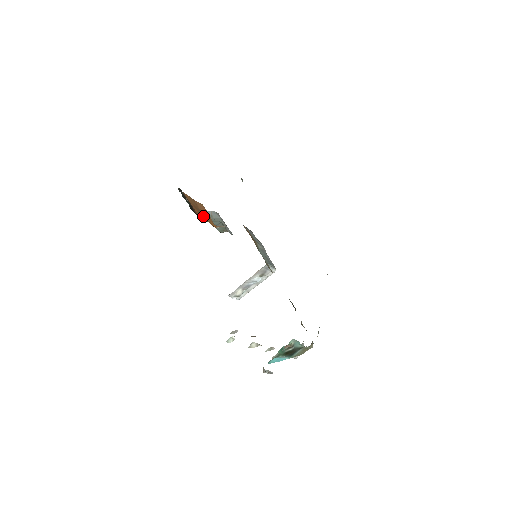
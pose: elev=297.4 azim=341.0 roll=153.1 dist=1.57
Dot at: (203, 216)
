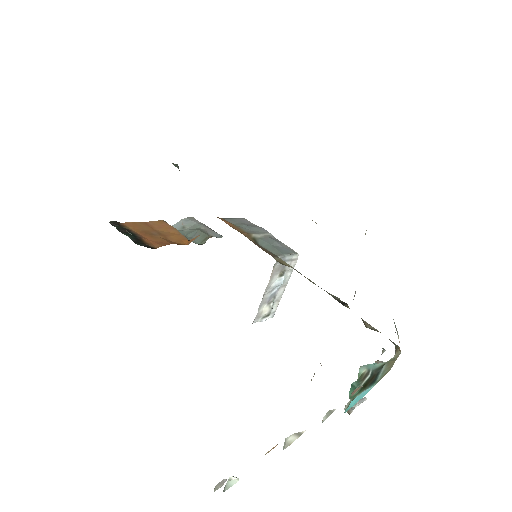
Dot at: (163, 239)
